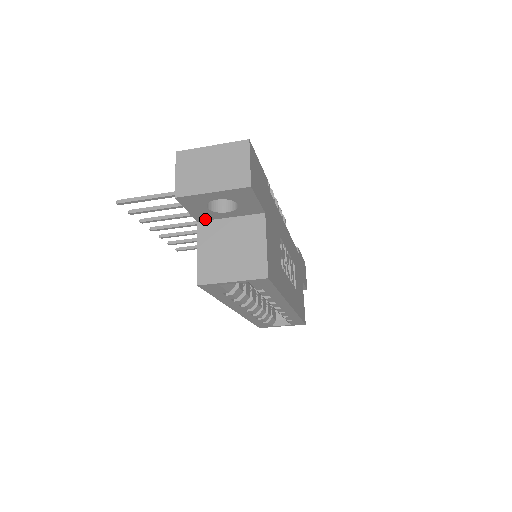
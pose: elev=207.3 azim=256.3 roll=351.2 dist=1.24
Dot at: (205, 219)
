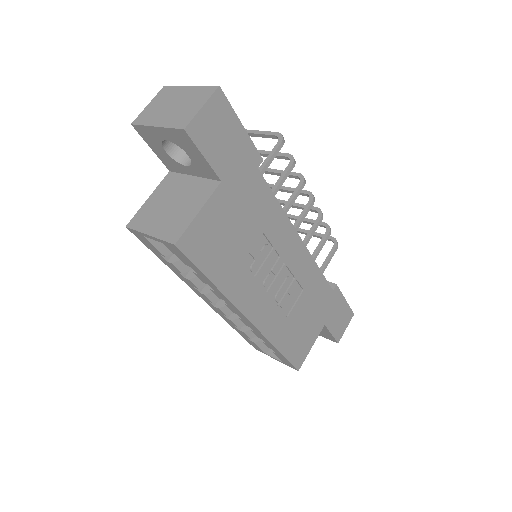
Dot at: (174, 170)
